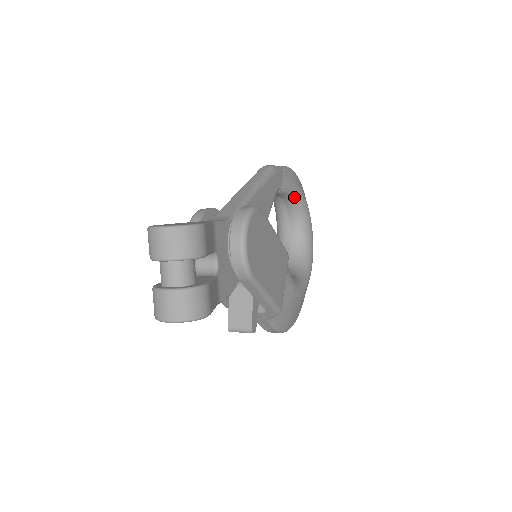
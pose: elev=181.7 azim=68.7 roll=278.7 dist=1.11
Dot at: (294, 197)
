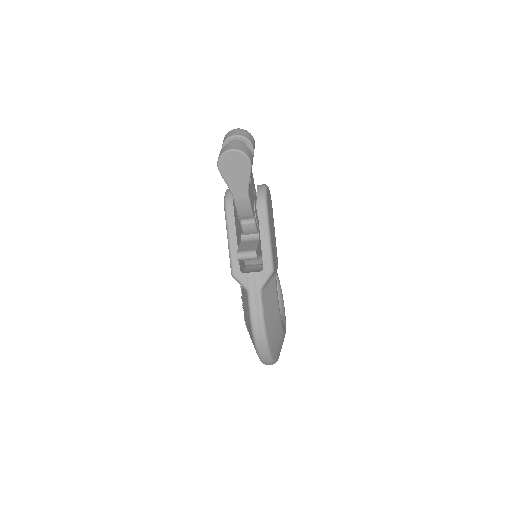
Dot at: (277, 282)
